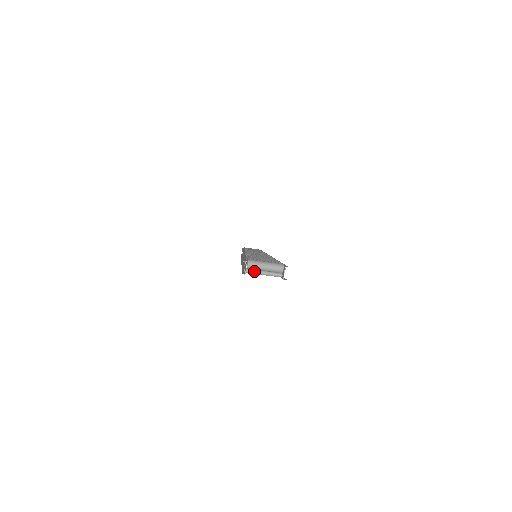
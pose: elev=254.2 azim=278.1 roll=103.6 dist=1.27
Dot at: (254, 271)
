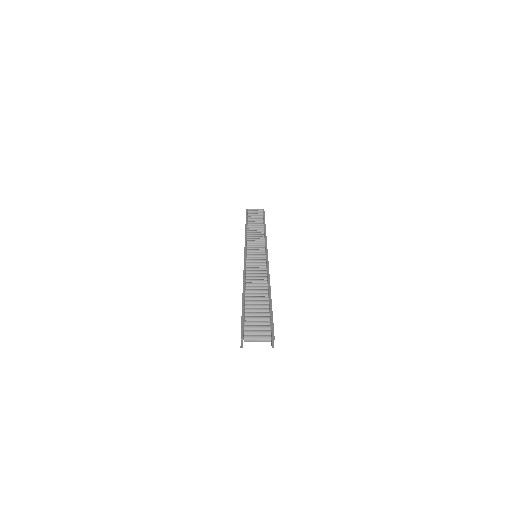
Dot at: occluded
